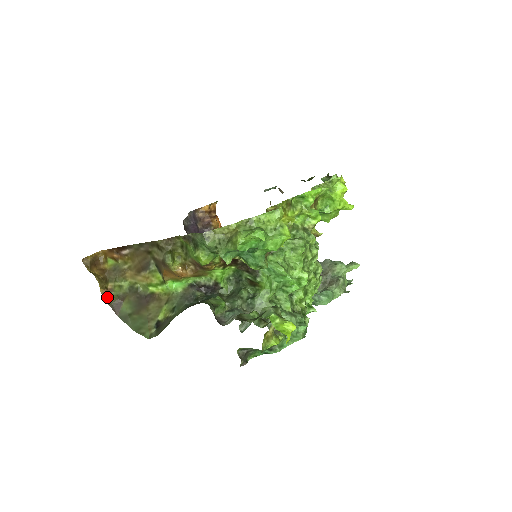
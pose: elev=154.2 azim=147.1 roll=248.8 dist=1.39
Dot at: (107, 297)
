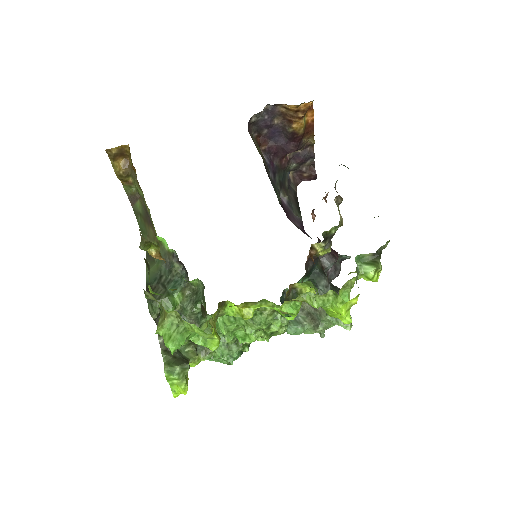
Dot at: (127, 187)
